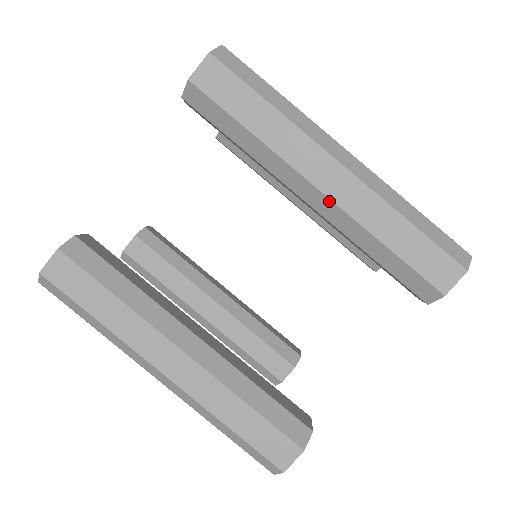
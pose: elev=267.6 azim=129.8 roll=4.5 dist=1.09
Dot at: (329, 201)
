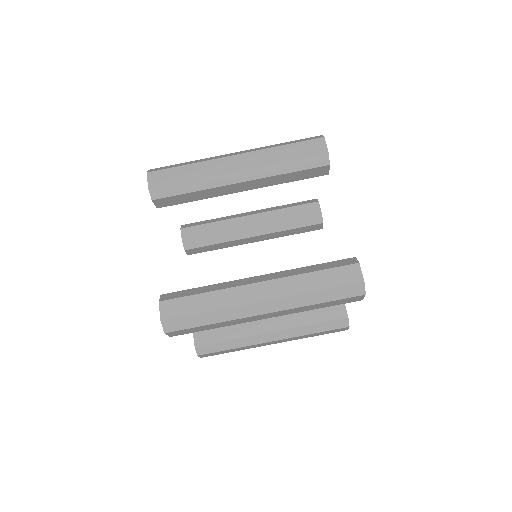
Dot at: (275, 316)
